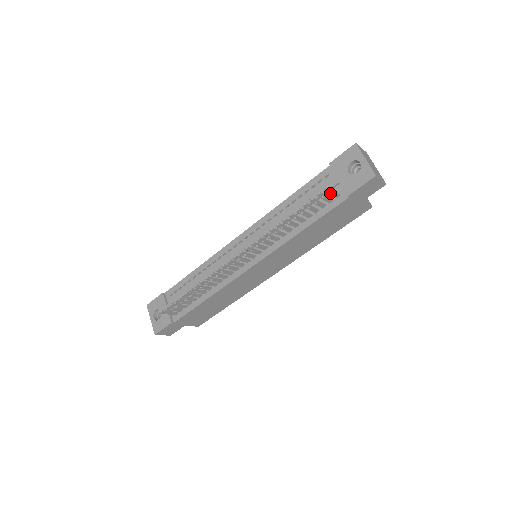
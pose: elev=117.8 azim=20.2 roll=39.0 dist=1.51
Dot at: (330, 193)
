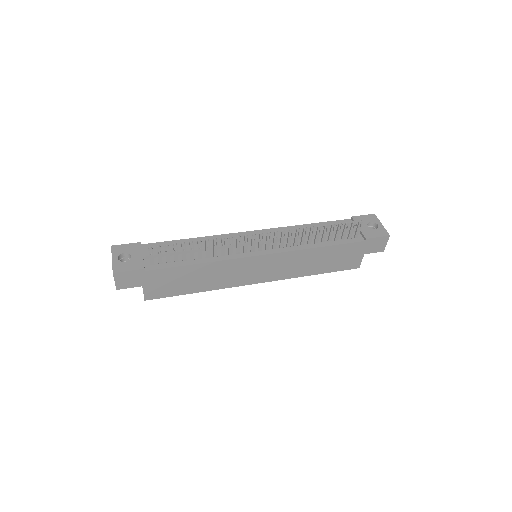
Dot at: (358, 228)
